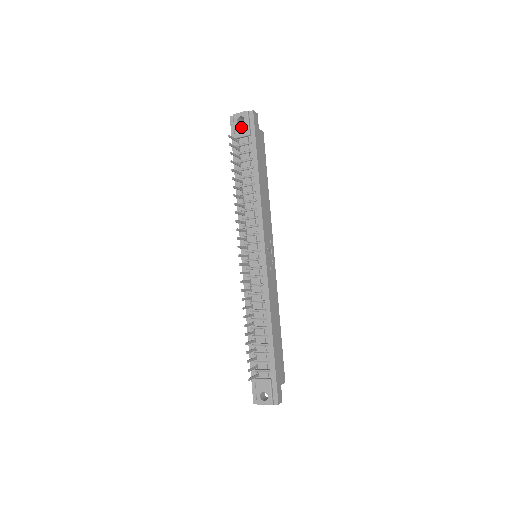
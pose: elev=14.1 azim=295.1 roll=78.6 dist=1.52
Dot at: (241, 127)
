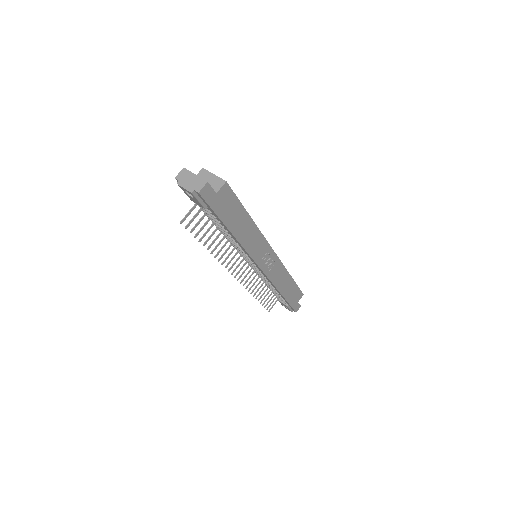
Dot at: (193, 199)
